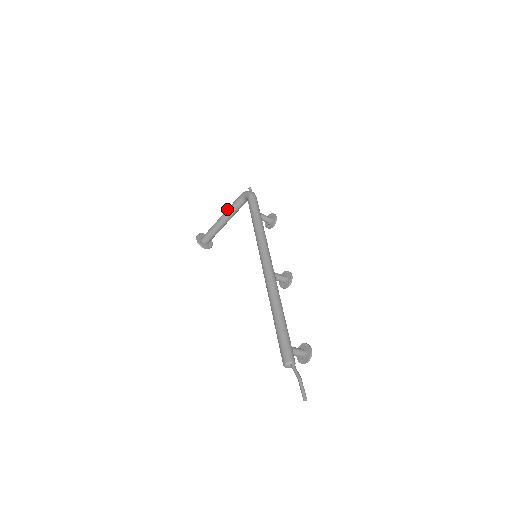
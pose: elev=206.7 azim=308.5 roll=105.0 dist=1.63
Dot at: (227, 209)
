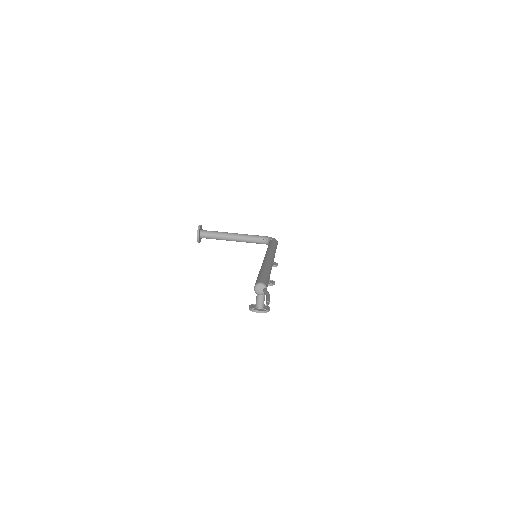
Dot at: (245, 234)
